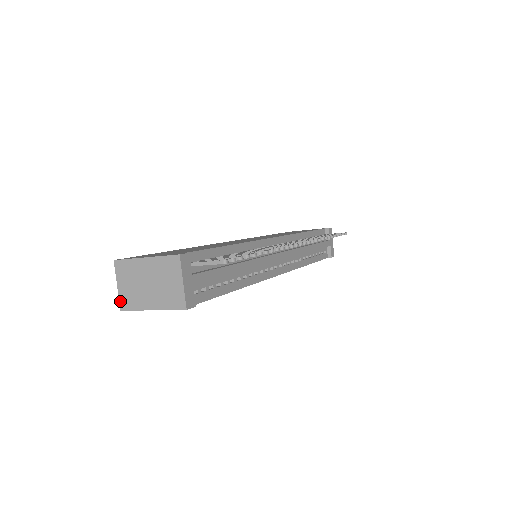
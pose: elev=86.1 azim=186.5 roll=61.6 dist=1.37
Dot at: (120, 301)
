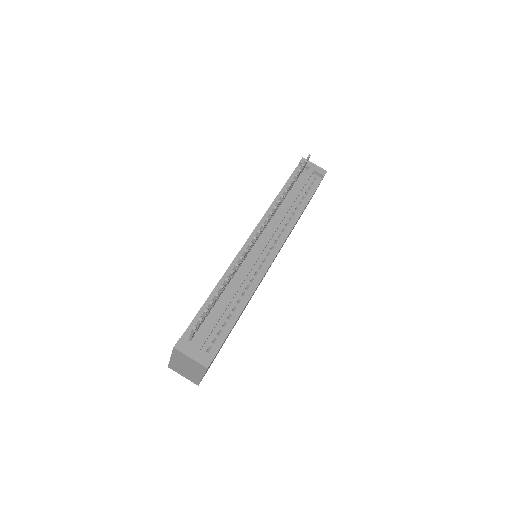
Dot at: occluded
